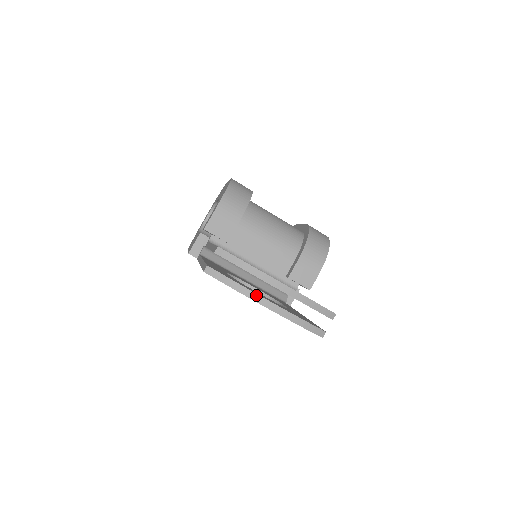
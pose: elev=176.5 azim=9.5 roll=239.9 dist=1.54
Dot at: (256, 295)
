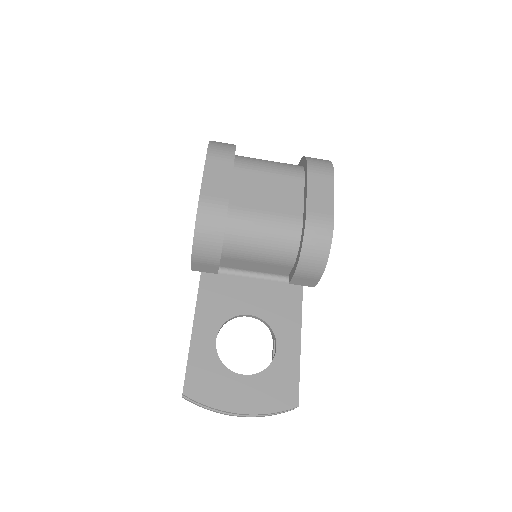
Dot at: (225, 414)
